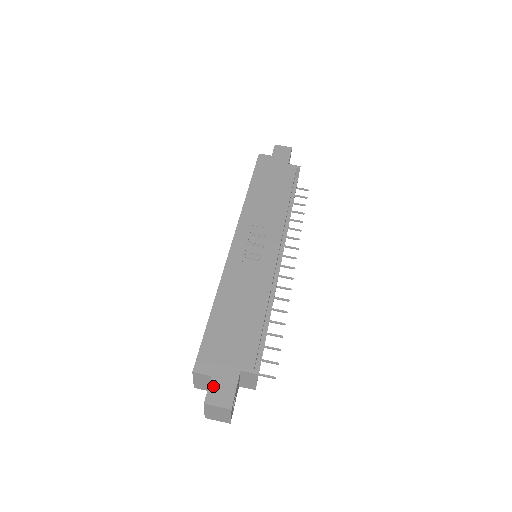
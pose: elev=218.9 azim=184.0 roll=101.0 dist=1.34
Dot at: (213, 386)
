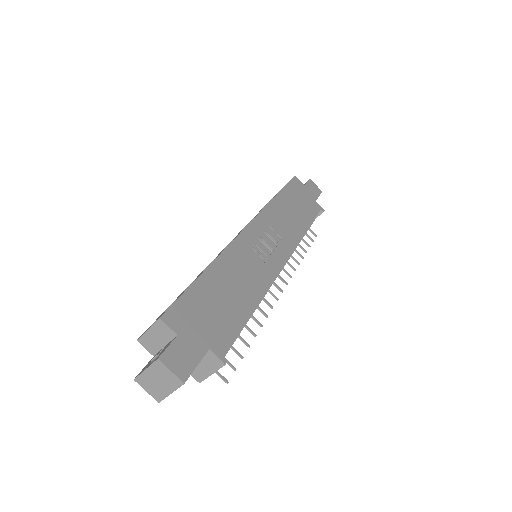
Dot at: (175, 346)
